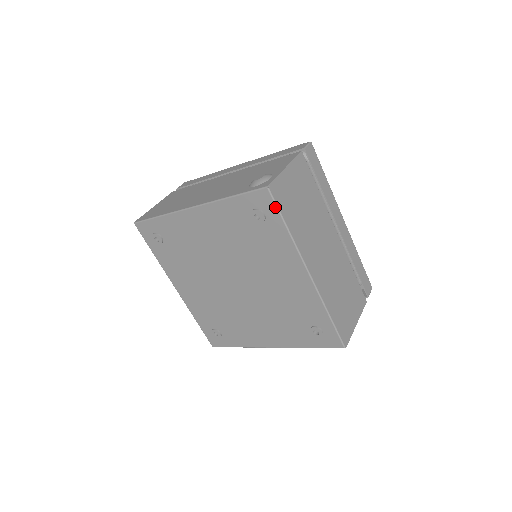
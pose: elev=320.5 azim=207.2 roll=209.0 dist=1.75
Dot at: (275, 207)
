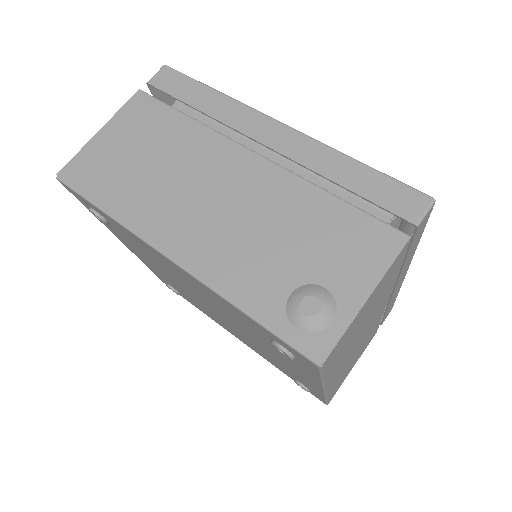
Dot at: (318, 372)
